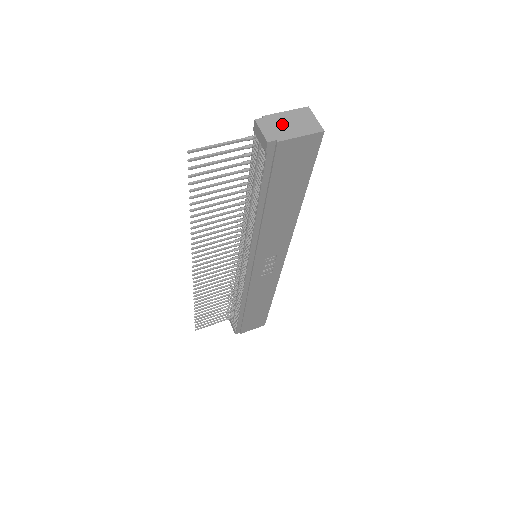
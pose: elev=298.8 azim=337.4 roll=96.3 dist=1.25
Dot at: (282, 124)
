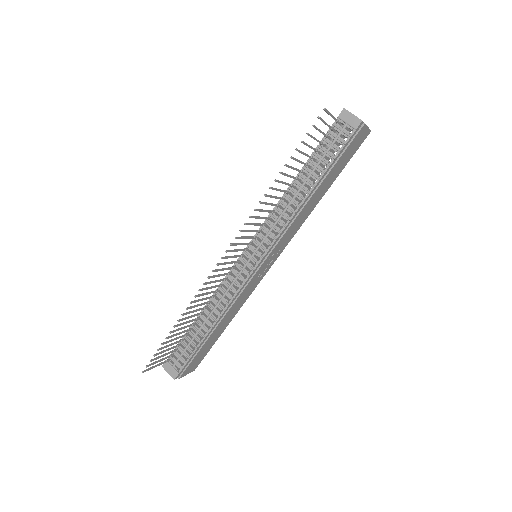
Dot at: occluded
